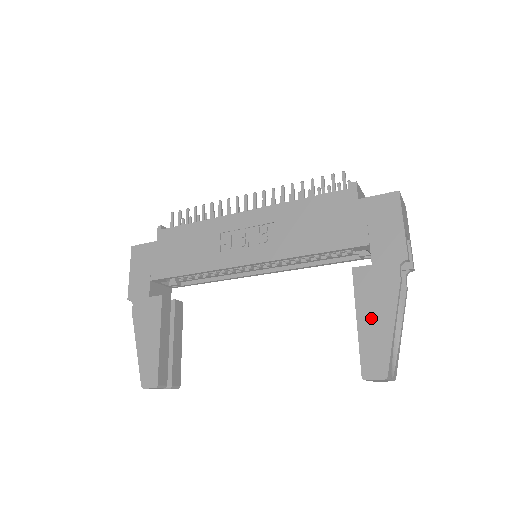
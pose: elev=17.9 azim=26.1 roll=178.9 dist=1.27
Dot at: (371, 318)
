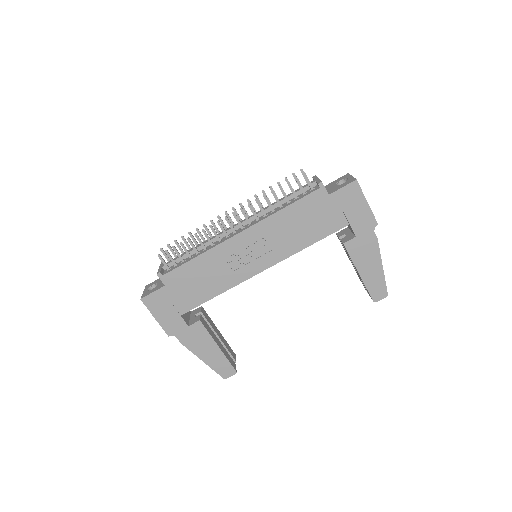
Dot at: (367, 269)
